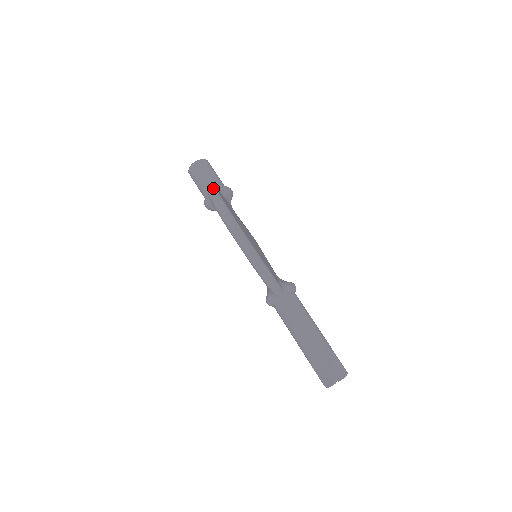
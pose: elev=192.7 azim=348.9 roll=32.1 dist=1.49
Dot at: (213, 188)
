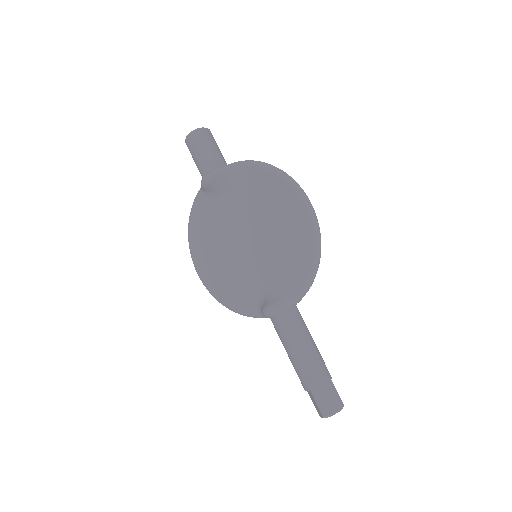
Dot at: (257, 161)
